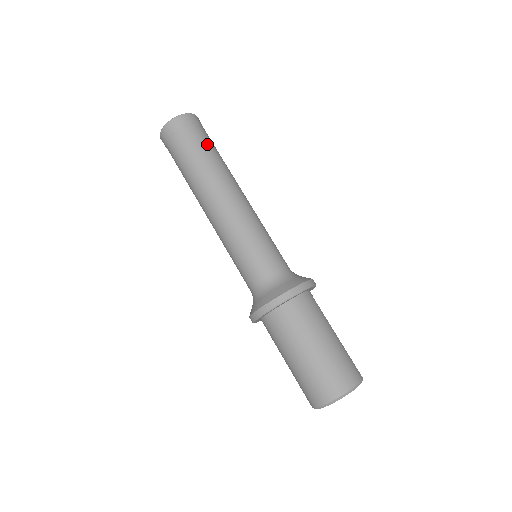
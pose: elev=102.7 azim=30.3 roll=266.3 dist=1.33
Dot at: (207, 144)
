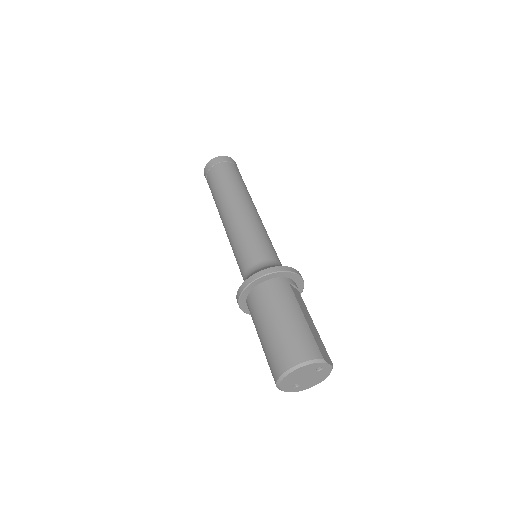
Dot at: (228, 174)
